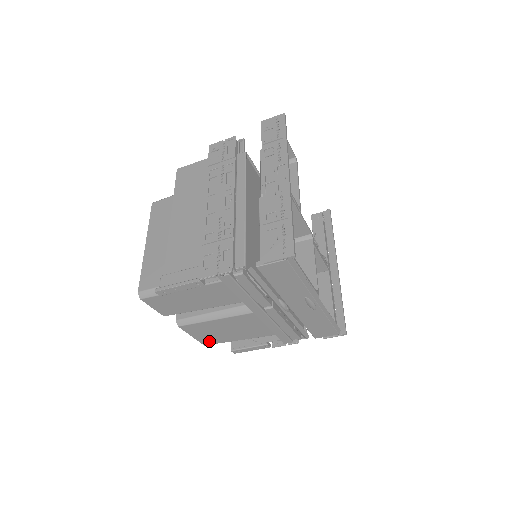
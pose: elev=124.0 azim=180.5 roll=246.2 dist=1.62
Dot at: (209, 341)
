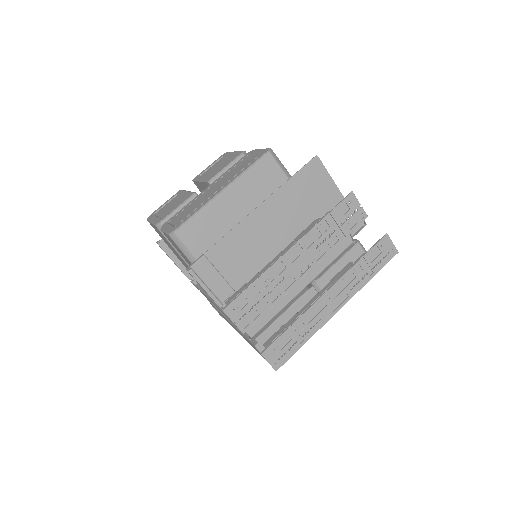
Dot at: occluded
